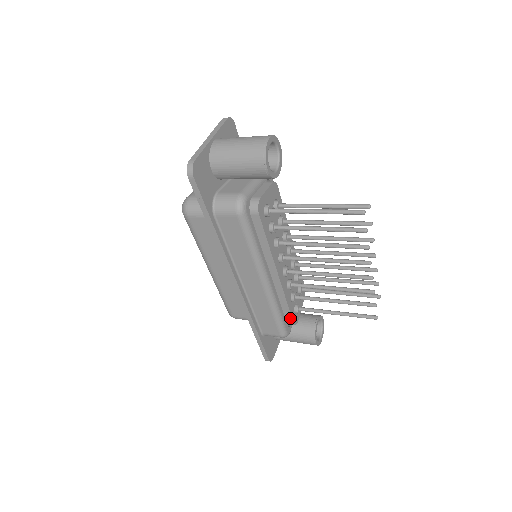
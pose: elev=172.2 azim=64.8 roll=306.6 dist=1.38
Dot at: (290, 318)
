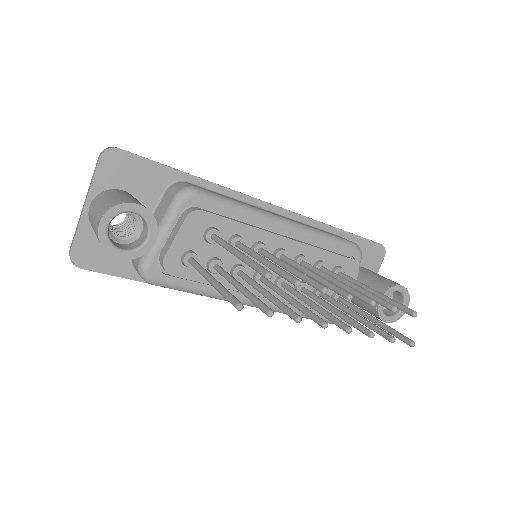
Dot at: (328, 311)
